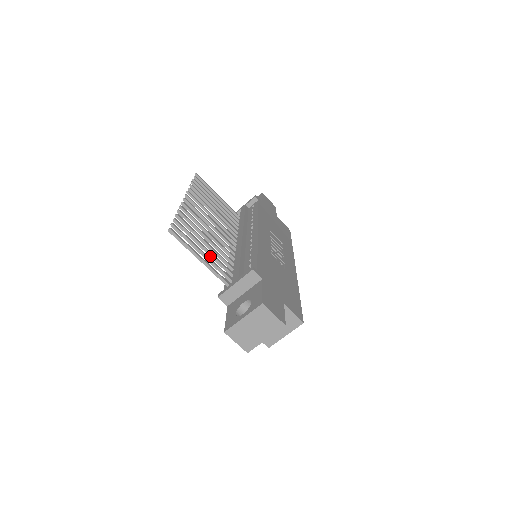
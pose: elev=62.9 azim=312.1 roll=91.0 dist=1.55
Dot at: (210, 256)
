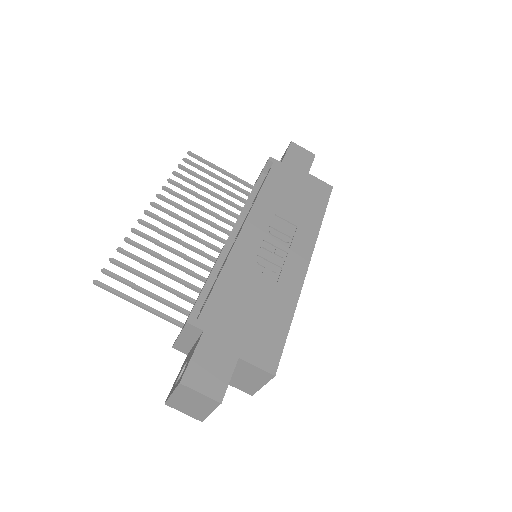
Dot at: (166, 290)
